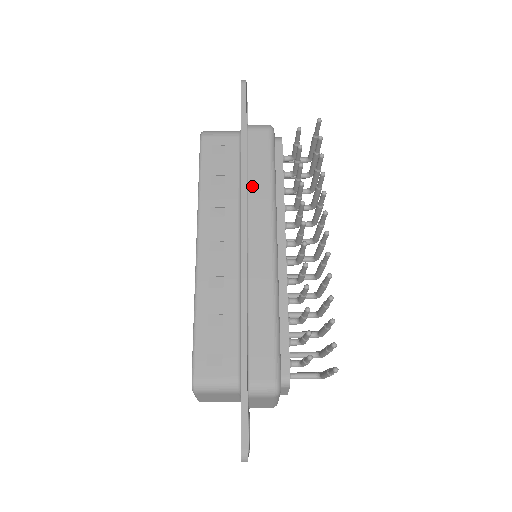
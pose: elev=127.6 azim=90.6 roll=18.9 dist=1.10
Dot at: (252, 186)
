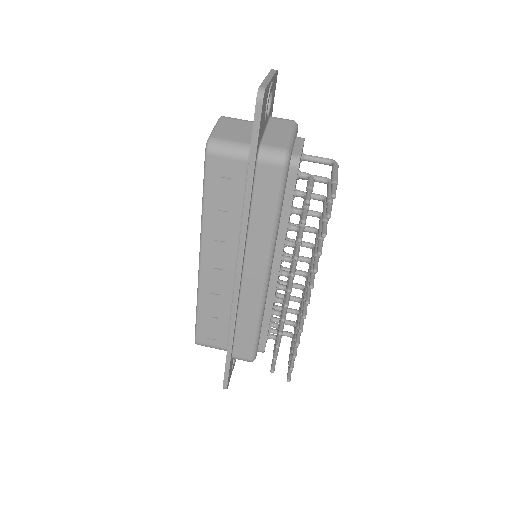
Dot at: (253, 225)
